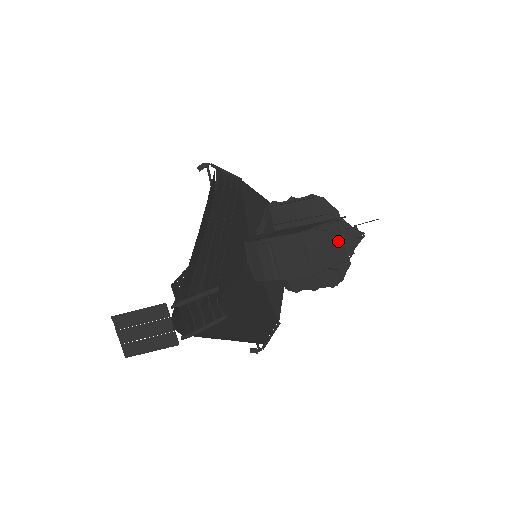
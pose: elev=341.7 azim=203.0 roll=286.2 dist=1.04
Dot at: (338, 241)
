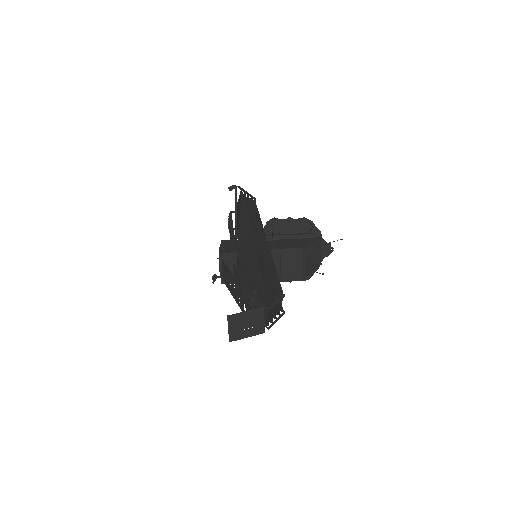
Dot at: (319, 253)
